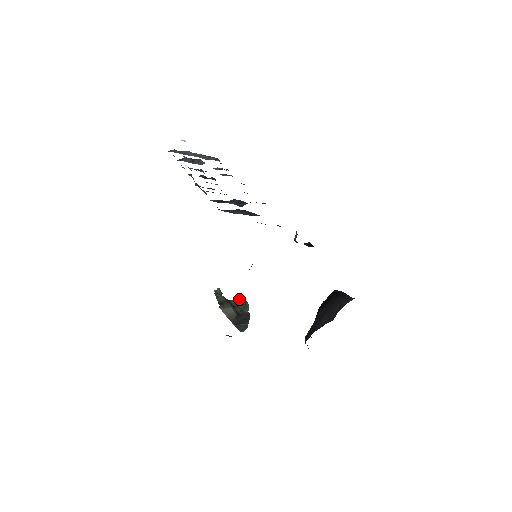
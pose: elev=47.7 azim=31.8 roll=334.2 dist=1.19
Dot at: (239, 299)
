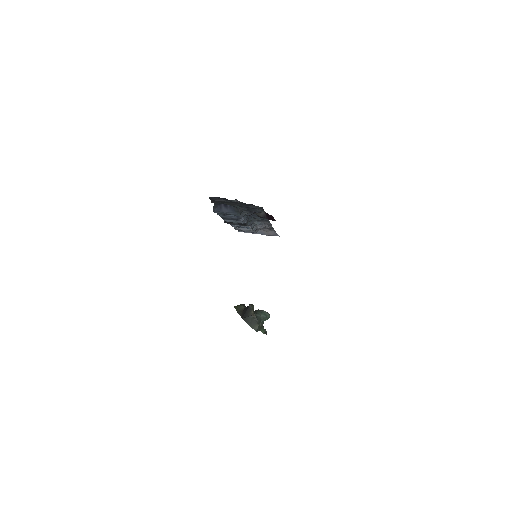
Dot at: occluded
